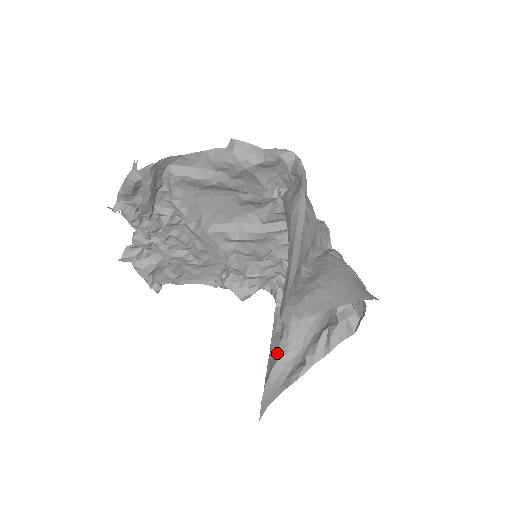
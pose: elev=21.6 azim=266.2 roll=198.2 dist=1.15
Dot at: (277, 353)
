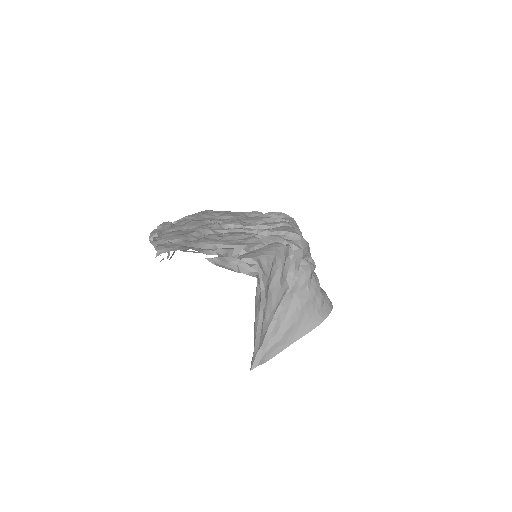
Dot at: occluded
